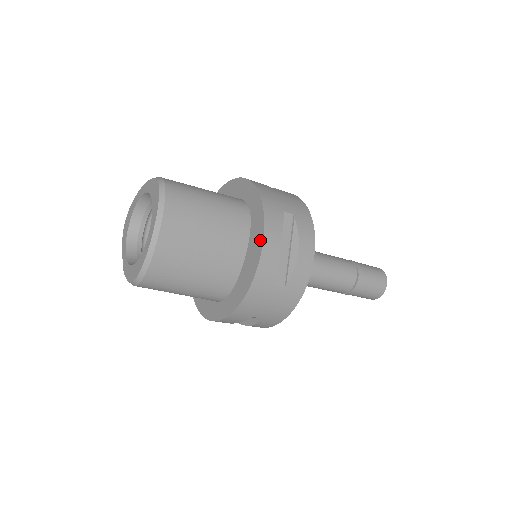
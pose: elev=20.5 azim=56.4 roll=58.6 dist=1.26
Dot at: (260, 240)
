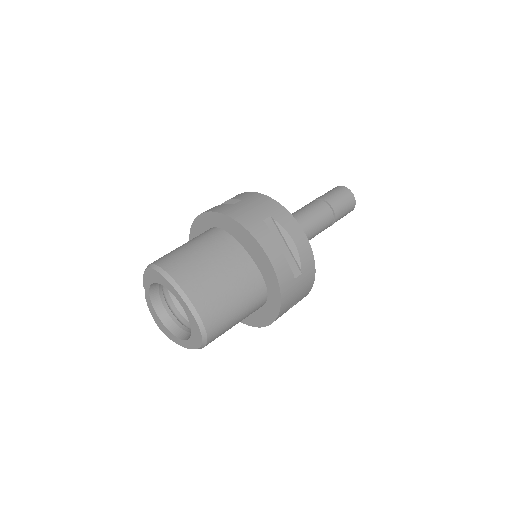
Dot at: (262, 324)
